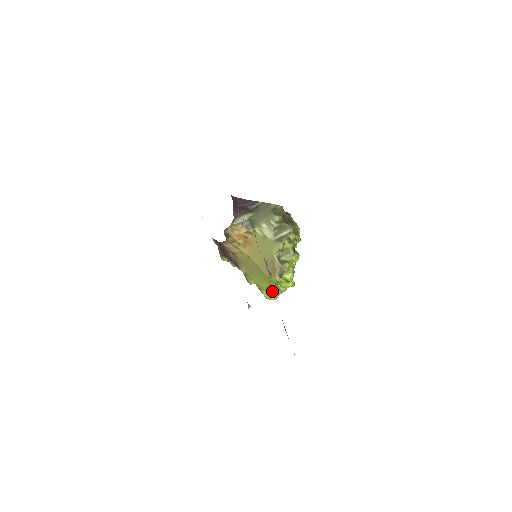
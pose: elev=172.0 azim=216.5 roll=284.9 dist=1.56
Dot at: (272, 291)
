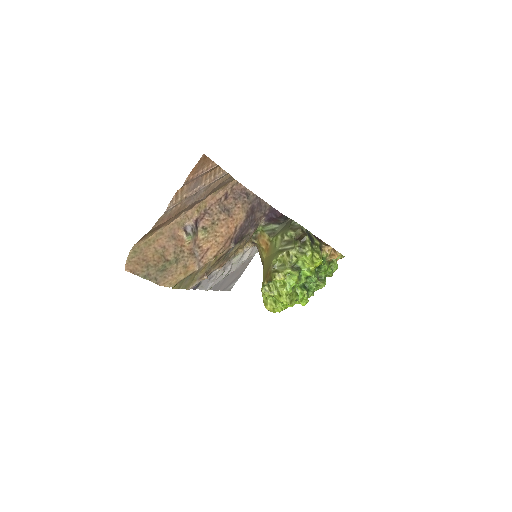
Dot at: (268, 299)
